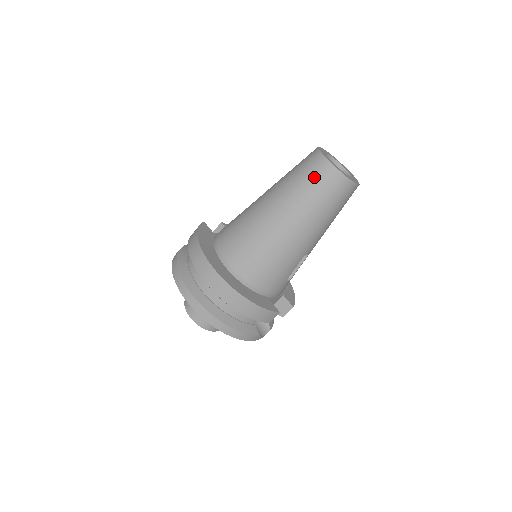
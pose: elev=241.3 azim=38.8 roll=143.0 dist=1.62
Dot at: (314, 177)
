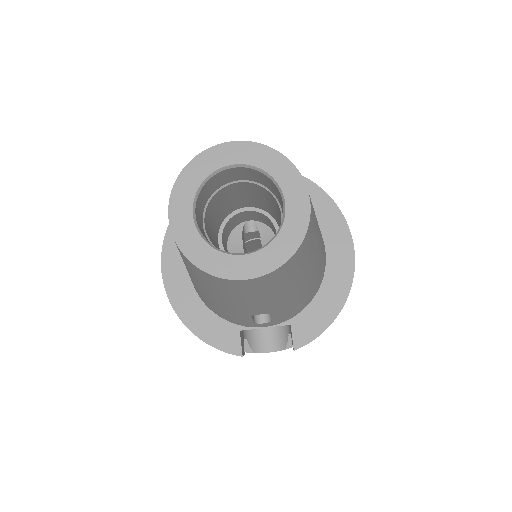
Dot at: occluded
